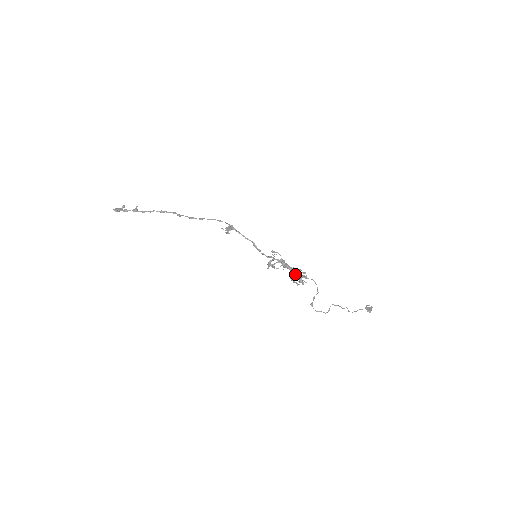
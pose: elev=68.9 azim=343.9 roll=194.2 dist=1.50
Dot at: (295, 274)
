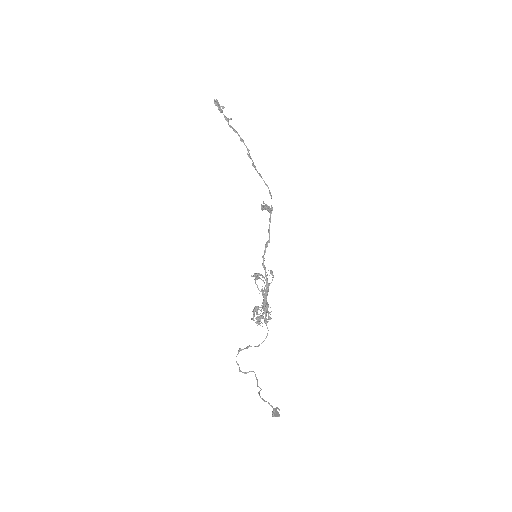
Dot at: (263, 308)
